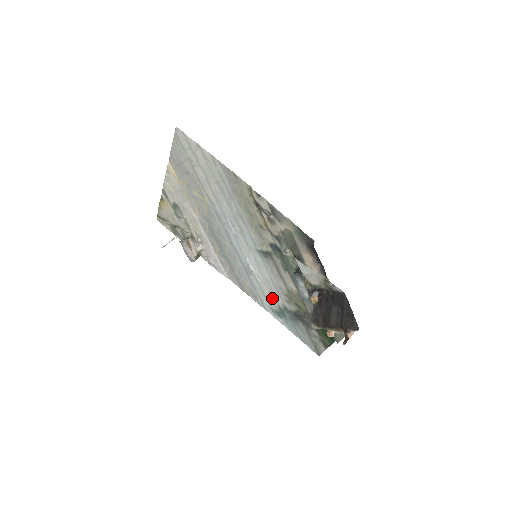
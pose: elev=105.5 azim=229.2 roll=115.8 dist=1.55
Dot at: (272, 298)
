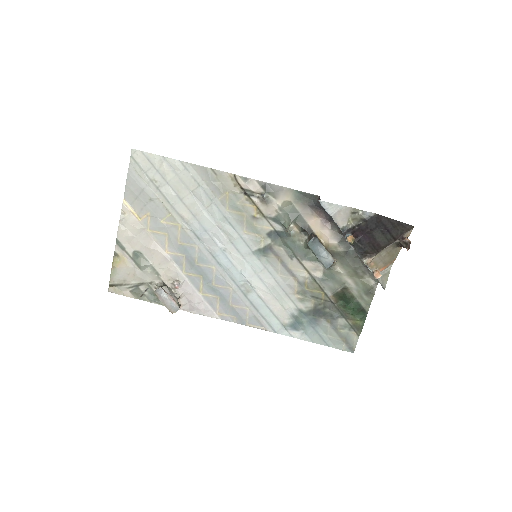
Dot at: (282, 309)
